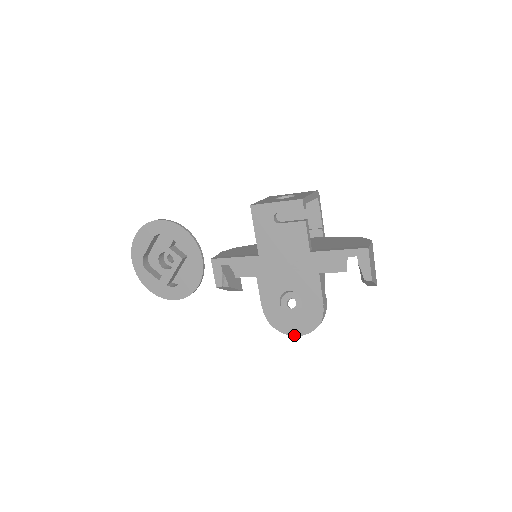
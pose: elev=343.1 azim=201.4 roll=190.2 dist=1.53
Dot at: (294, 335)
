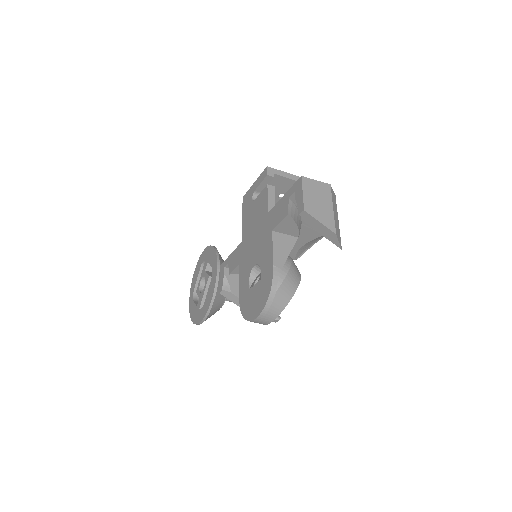
Dot at: (254, 318)
